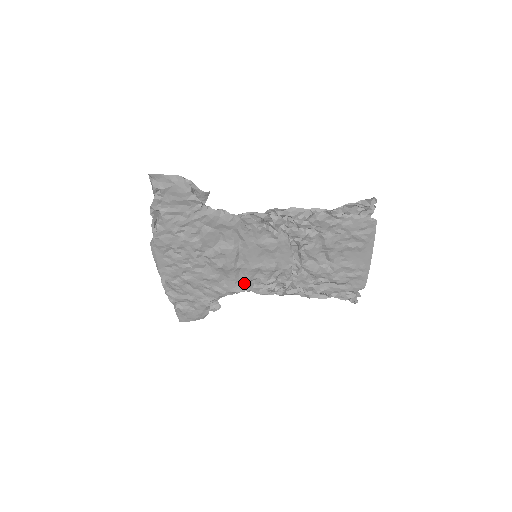
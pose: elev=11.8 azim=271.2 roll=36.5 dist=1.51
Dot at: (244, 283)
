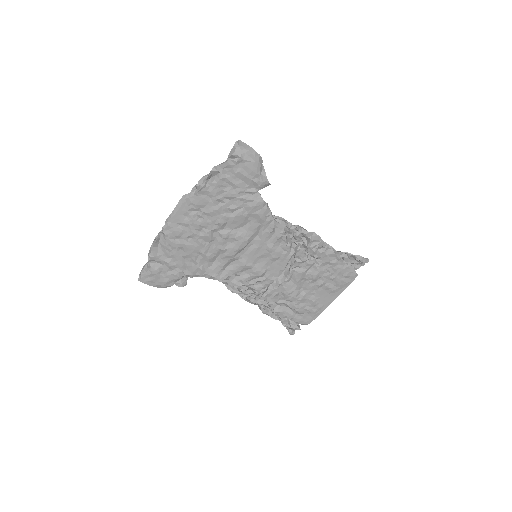
Dot at: (227, 274)
